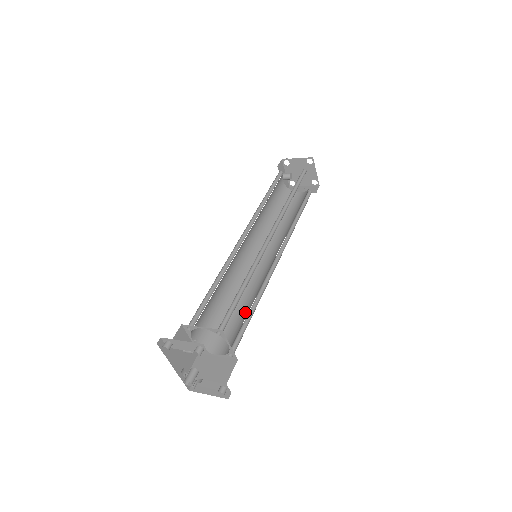
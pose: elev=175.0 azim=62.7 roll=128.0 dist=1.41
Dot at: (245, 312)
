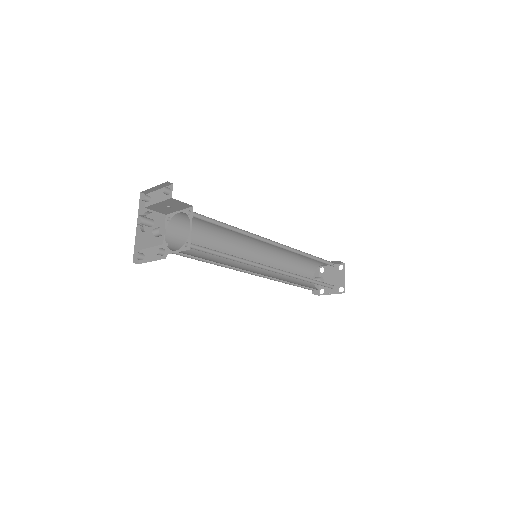
Dot at: occluded
